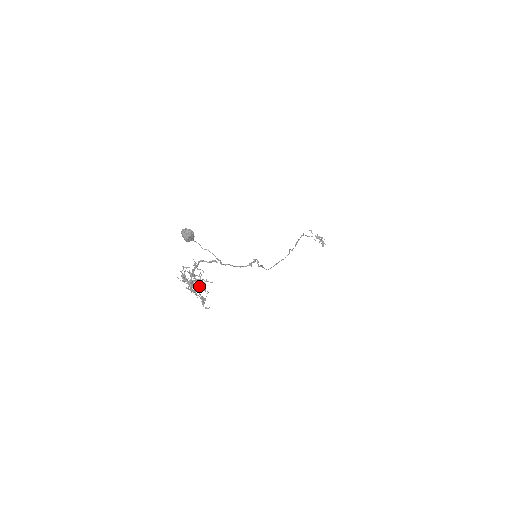
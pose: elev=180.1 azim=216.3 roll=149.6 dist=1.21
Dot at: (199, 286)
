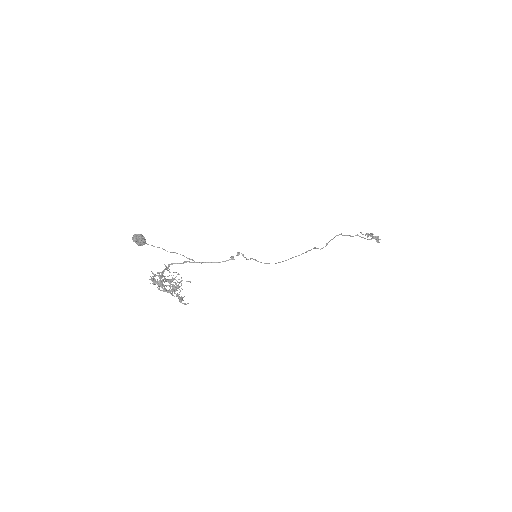
Dot at: (174, 286)
